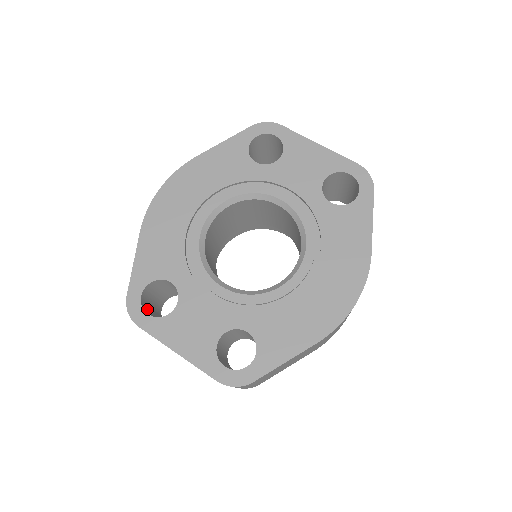
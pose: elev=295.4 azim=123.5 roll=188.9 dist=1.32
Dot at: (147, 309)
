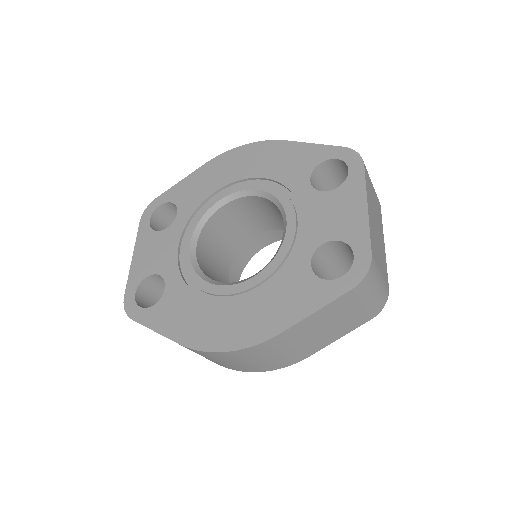
Dot at: (162, 219)
